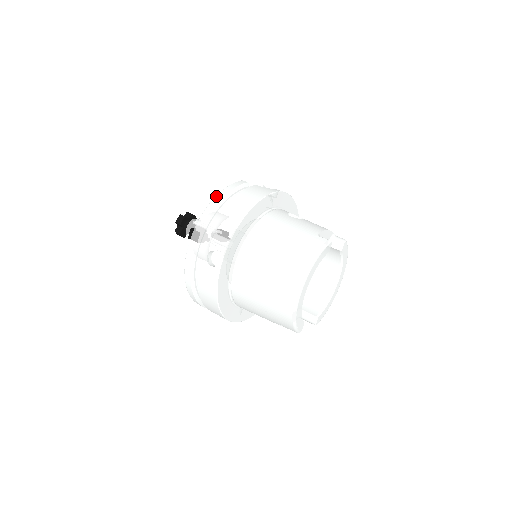
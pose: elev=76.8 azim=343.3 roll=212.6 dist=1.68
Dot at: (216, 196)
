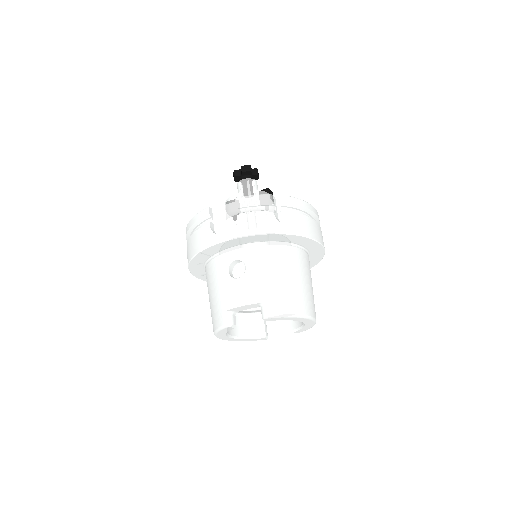
Dot at: (187, 225)
